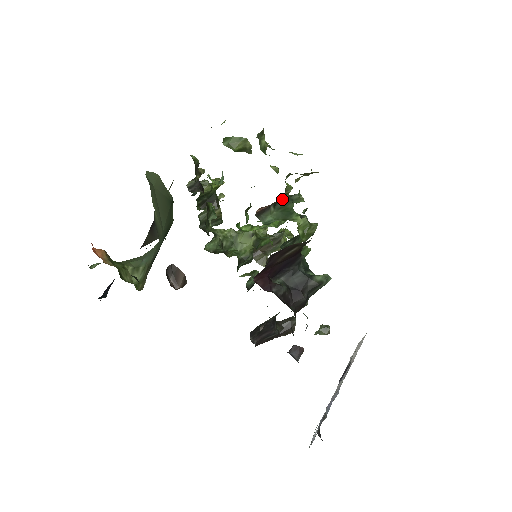
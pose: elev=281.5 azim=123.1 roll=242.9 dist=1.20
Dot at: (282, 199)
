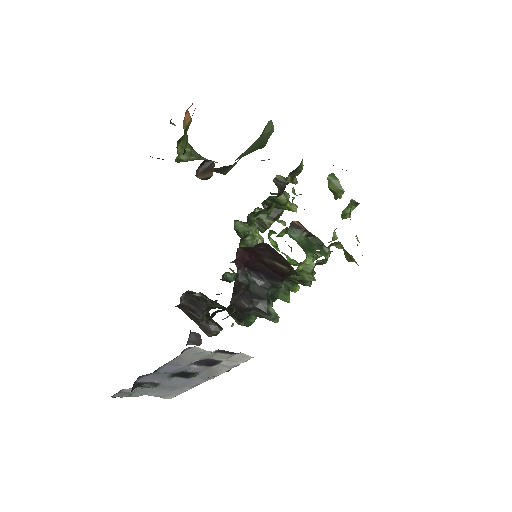
Dot at: (317, 239)
